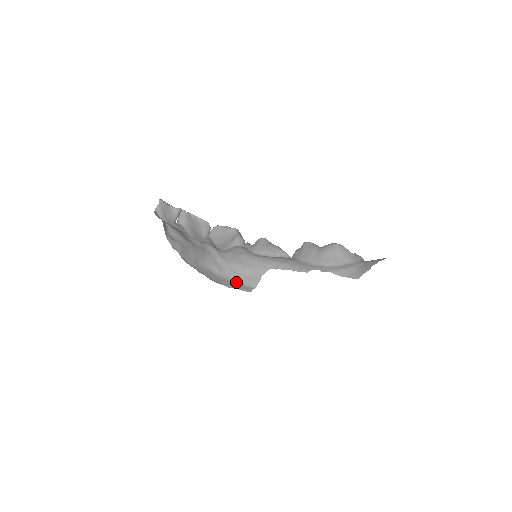
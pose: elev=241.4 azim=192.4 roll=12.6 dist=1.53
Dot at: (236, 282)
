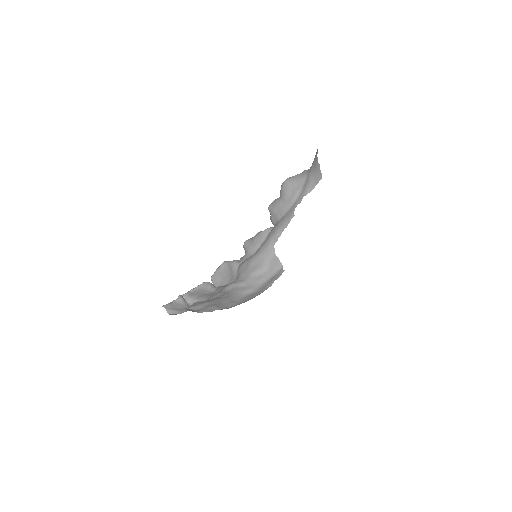
Dot at: (269, 280)
